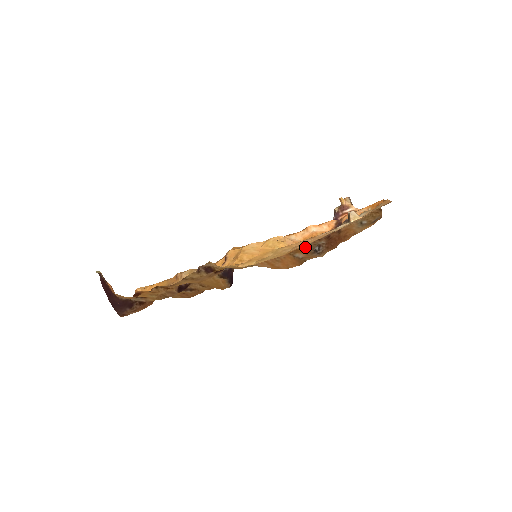
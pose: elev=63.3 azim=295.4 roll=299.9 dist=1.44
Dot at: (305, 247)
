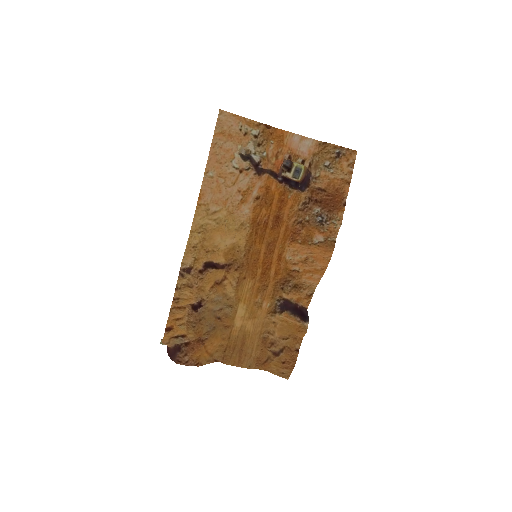
Dot at: (307, 225)
